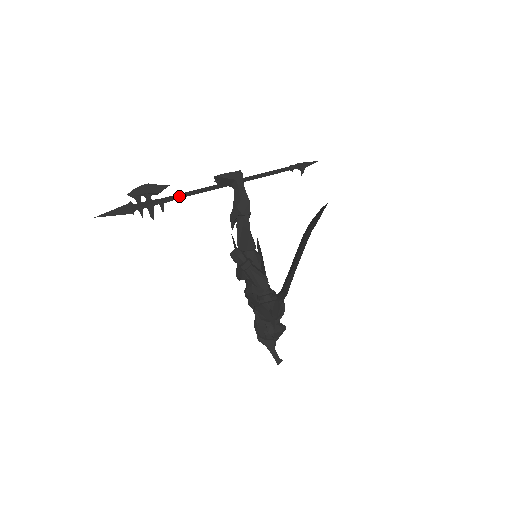
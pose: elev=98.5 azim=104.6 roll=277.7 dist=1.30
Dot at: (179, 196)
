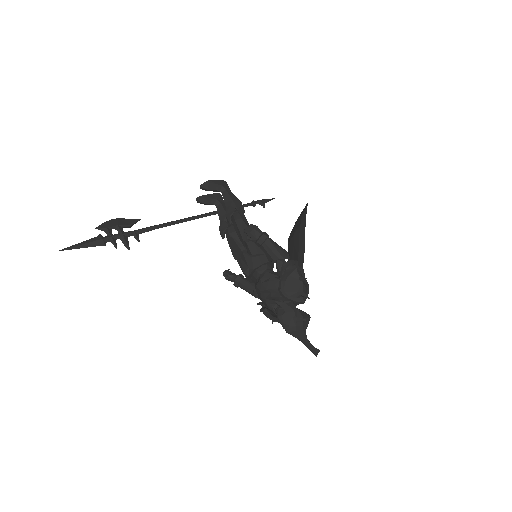
Dot at: (154, 227)
